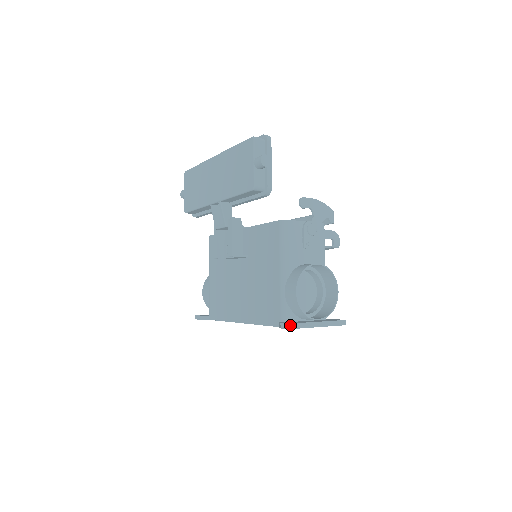
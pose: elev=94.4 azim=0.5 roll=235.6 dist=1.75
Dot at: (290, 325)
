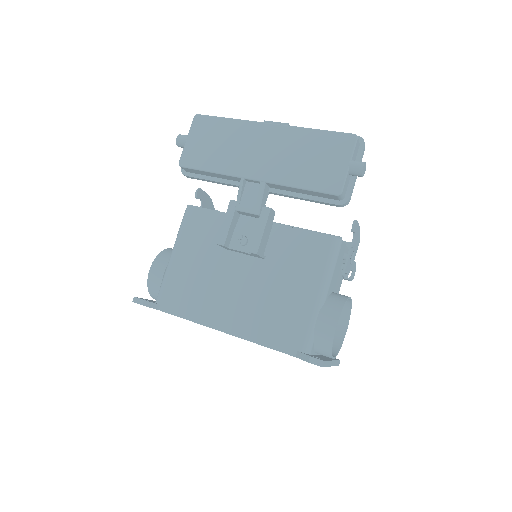
Dot at: (324, 362)
